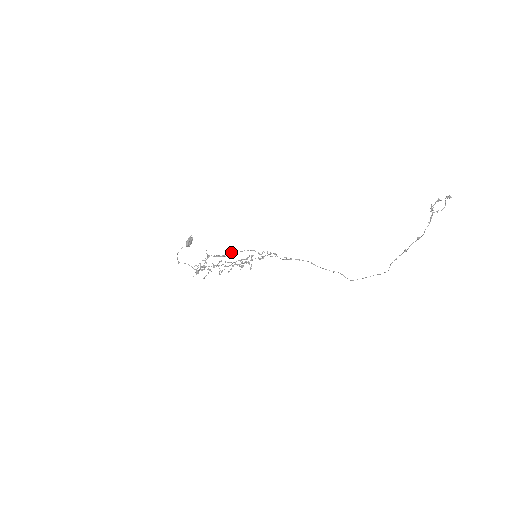
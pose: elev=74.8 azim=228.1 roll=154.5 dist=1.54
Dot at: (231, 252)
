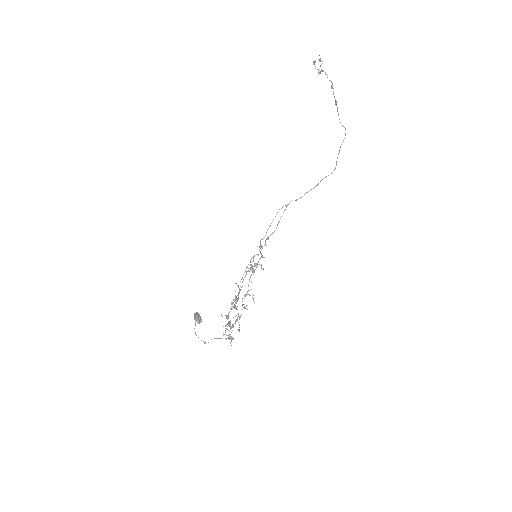
Dot at: (239, 288)
